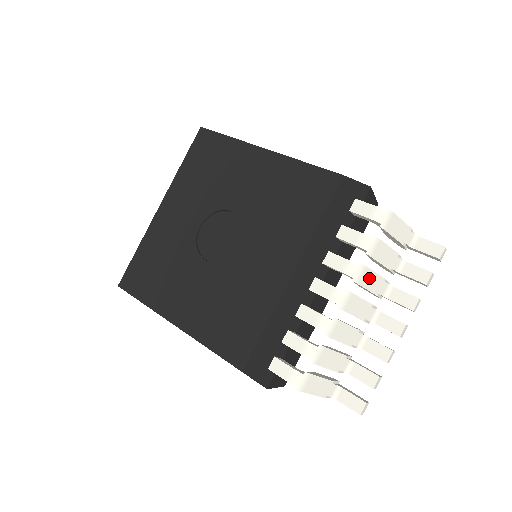
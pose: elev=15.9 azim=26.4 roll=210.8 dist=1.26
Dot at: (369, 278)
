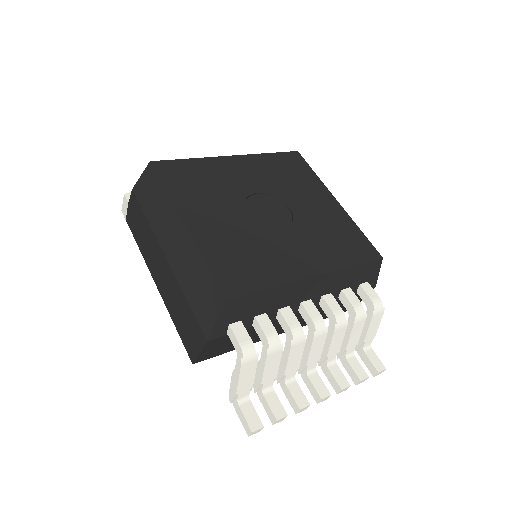
Dot at: (339, 337)
